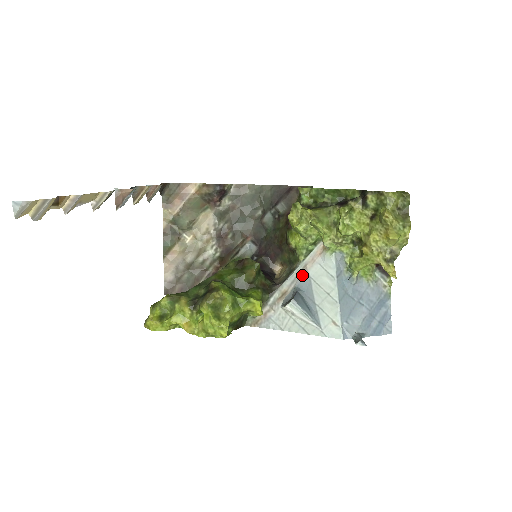
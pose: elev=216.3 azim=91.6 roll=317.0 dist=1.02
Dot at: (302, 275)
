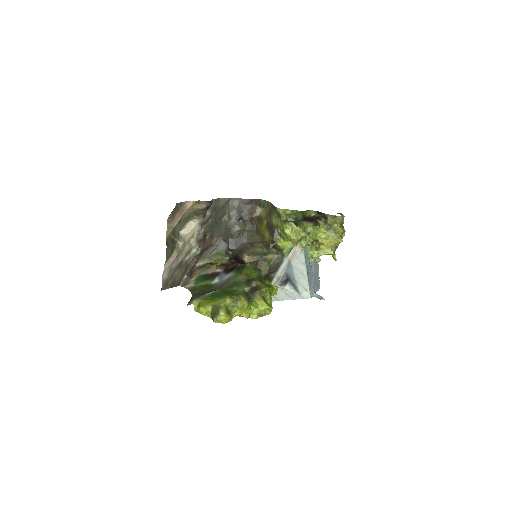
Dot at: (288, 265)
